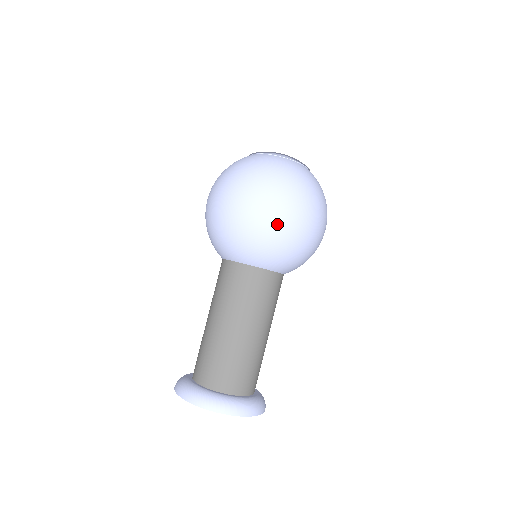
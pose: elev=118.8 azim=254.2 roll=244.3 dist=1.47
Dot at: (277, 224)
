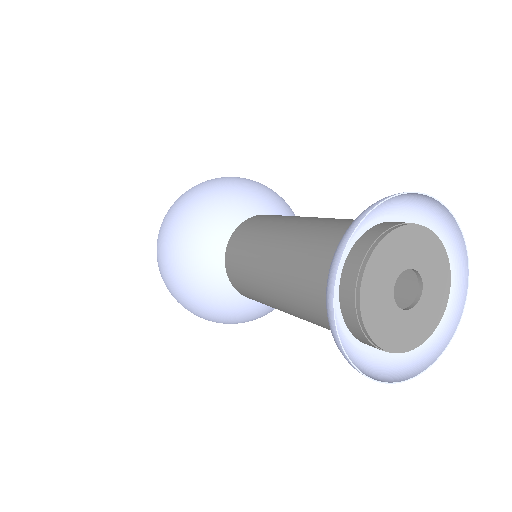
Dot at: (232, 178)
